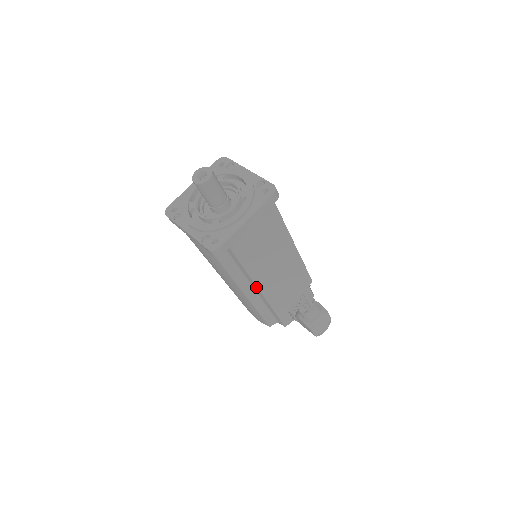
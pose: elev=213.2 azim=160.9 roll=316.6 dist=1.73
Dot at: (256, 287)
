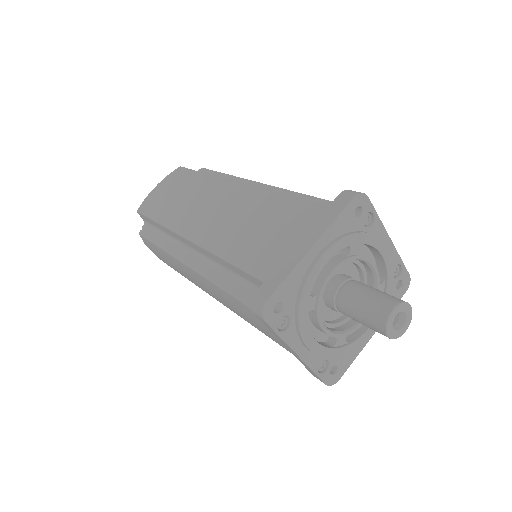
Dot at: occluded
